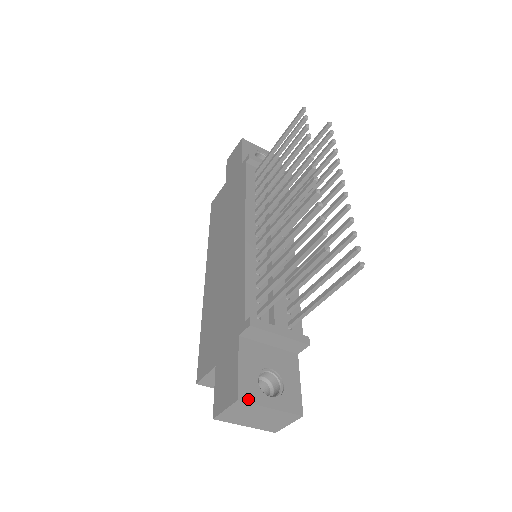
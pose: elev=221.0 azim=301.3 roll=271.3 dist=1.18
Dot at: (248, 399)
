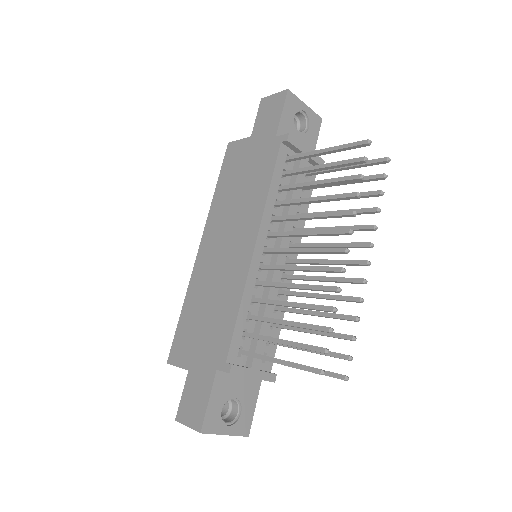
Dot at: (209, 430)
